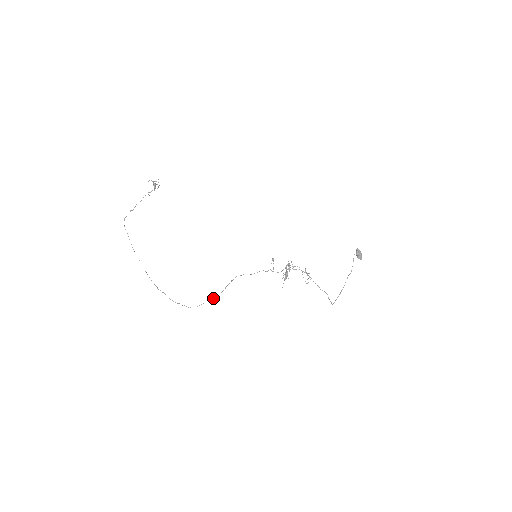
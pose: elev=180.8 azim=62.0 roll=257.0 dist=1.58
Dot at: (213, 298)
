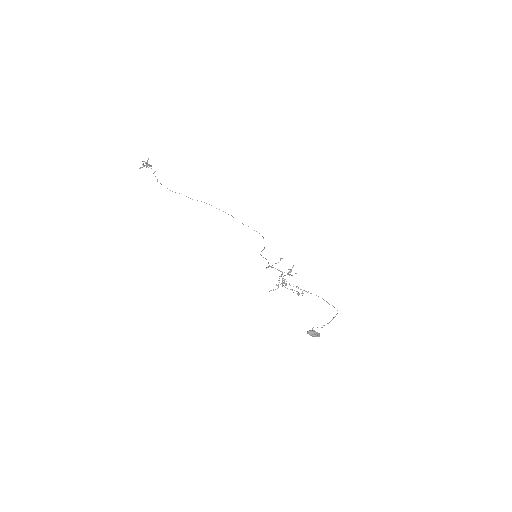
Dot at: occluded
